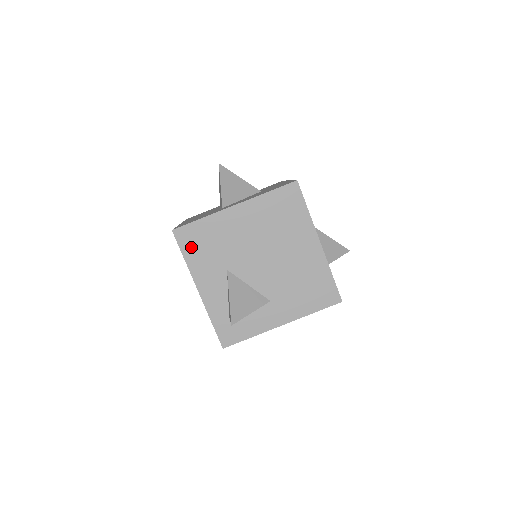
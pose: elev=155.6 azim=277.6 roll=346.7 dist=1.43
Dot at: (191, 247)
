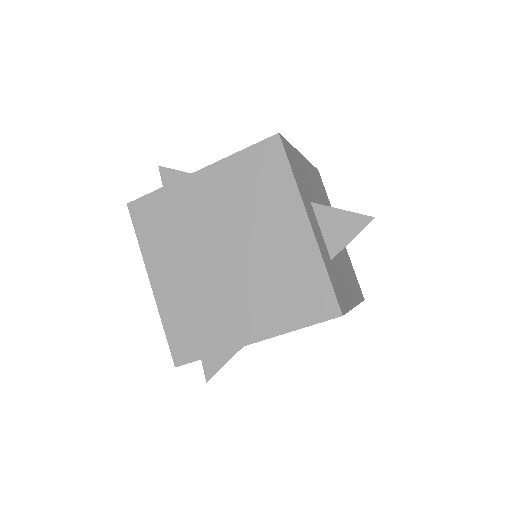
Dot at: occluded
